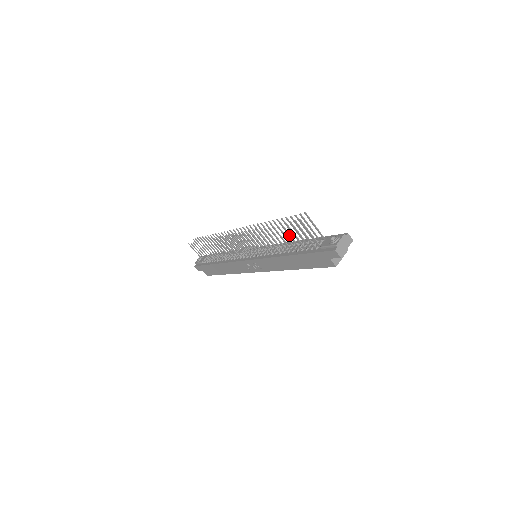
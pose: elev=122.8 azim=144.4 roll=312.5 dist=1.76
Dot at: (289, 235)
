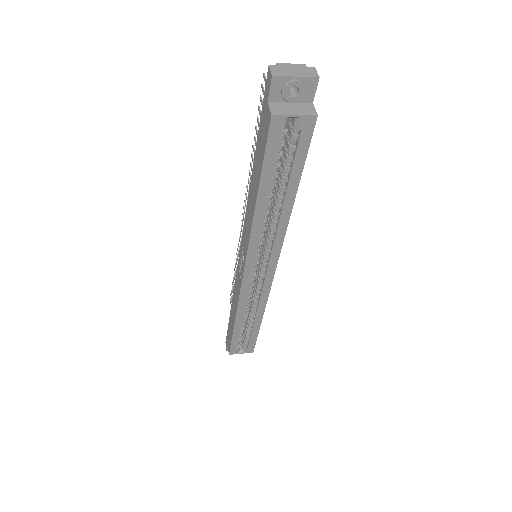
Dot at: occluded
